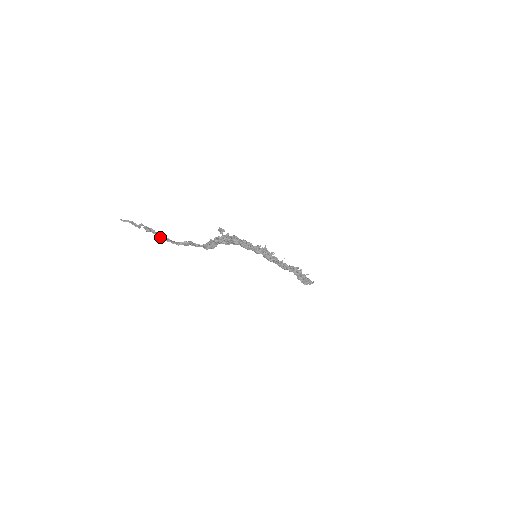
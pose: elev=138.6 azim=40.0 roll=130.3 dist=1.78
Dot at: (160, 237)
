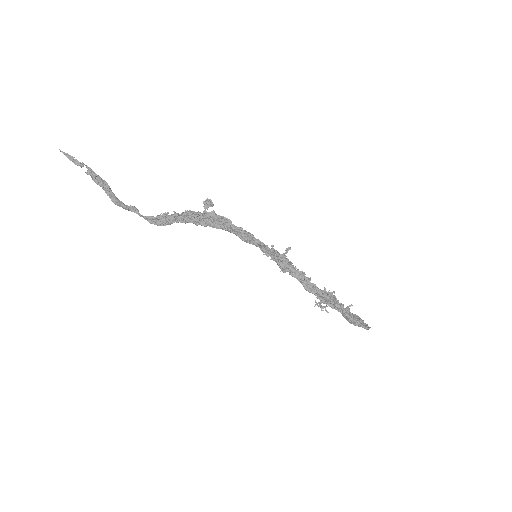
Dot at: (101, 186)
